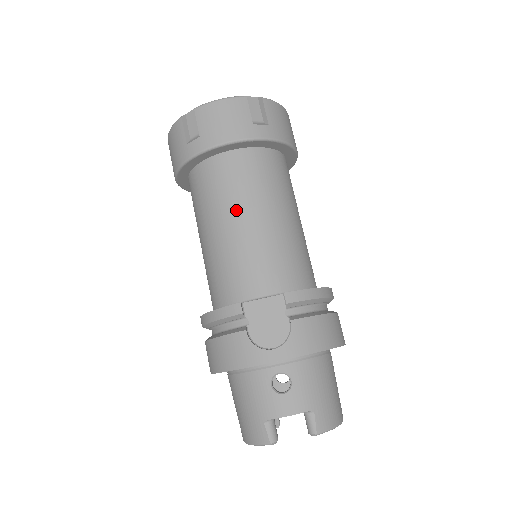
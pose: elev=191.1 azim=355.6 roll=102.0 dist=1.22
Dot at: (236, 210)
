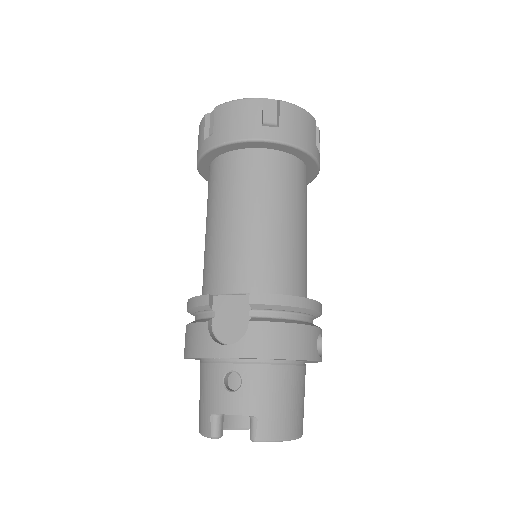
Dot at: (231, 207)
